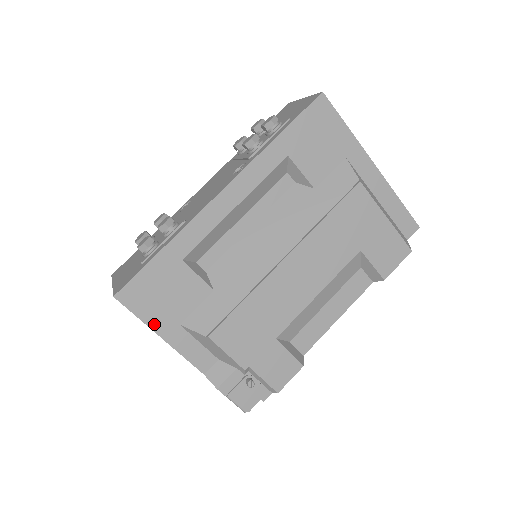
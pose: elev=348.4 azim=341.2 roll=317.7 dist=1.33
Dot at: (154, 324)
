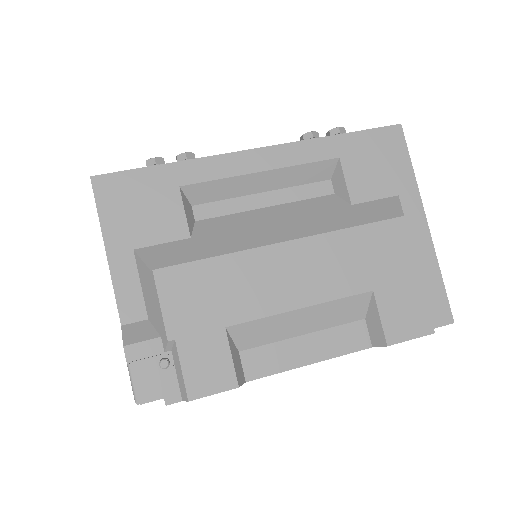
Dot at: (109, 231)
